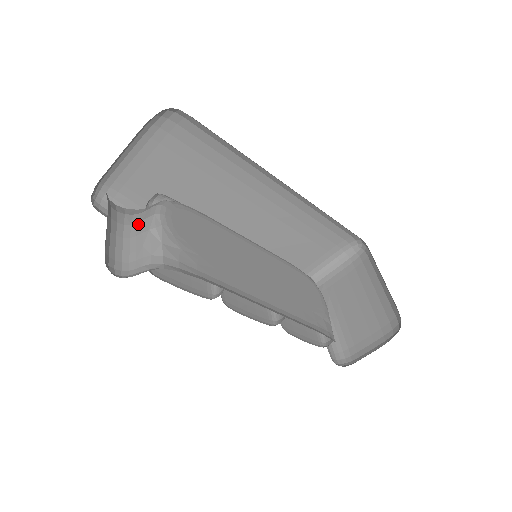
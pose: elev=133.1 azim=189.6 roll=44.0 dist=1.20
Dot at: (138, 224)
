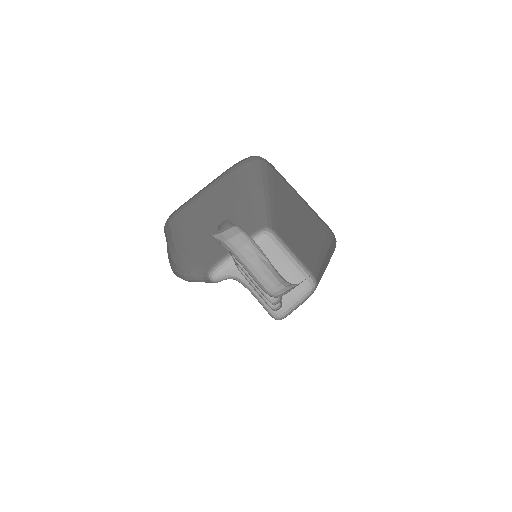
Dot at: (240, 251)
